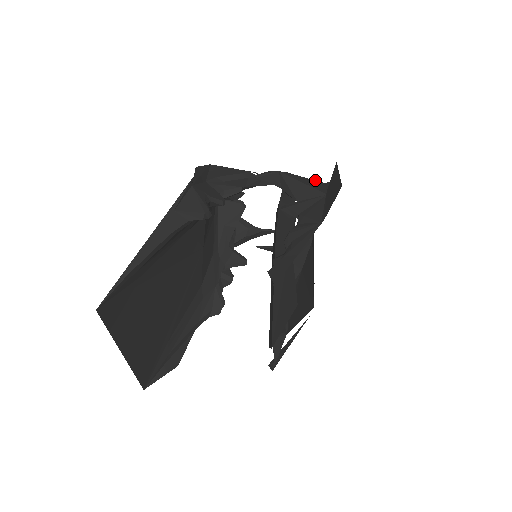
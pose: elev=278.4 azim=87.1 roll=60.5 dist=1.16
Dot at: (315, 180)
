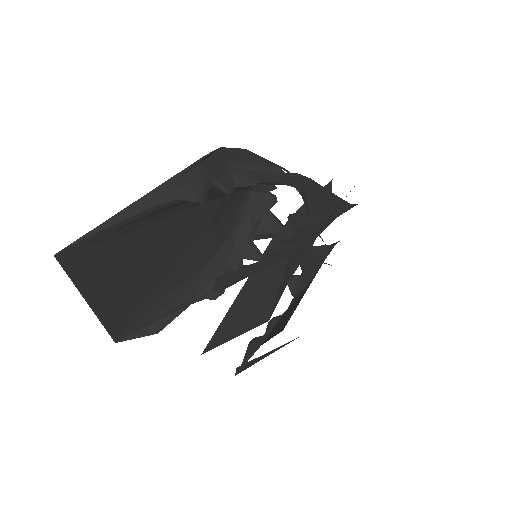
Dot at: occluded
